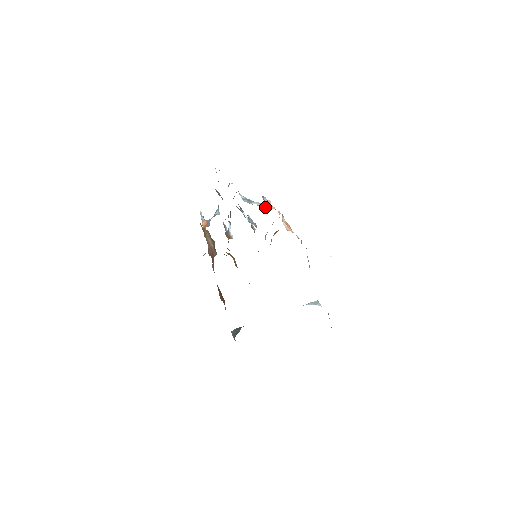
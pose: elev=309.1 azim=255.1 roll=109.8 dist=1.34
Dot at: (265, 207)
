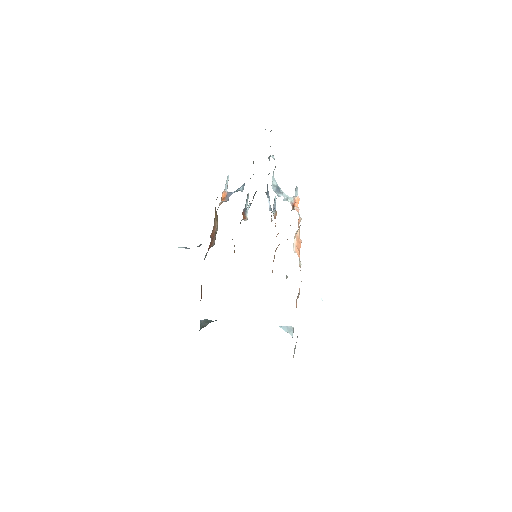
Dot at: (291, 204)
